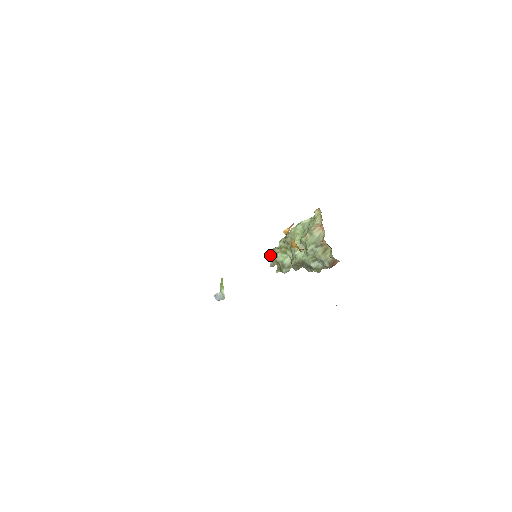
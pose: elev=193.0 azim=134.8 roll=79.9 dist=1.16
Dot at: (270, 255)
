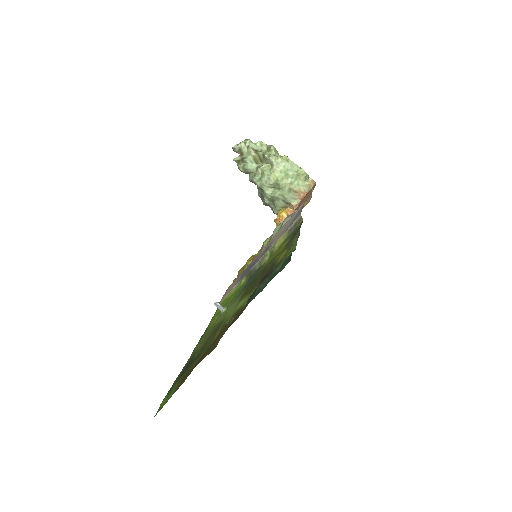
Dot at: (242, 144)
